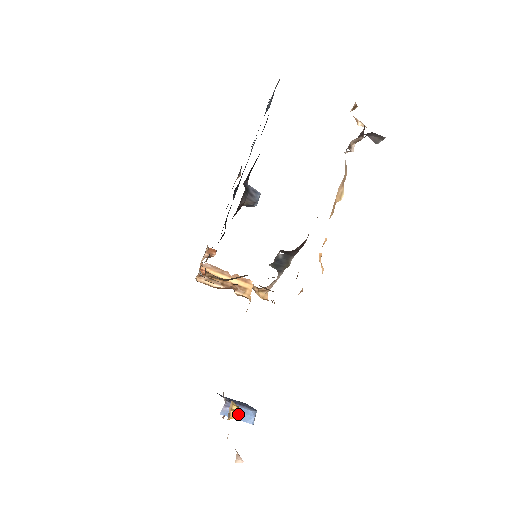
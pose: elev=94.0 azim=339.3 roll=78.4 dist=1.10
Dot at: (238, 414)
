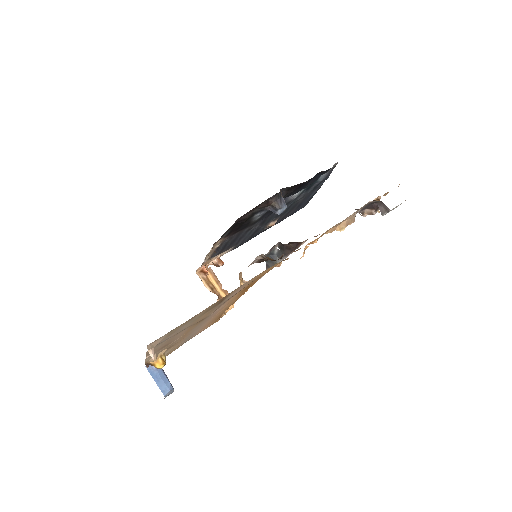
Dot at: (163, 365)
